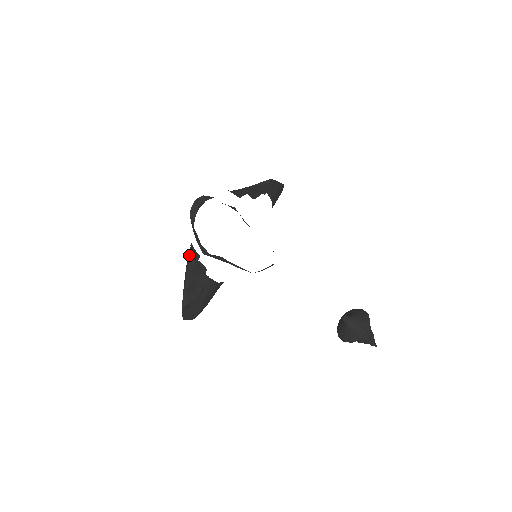
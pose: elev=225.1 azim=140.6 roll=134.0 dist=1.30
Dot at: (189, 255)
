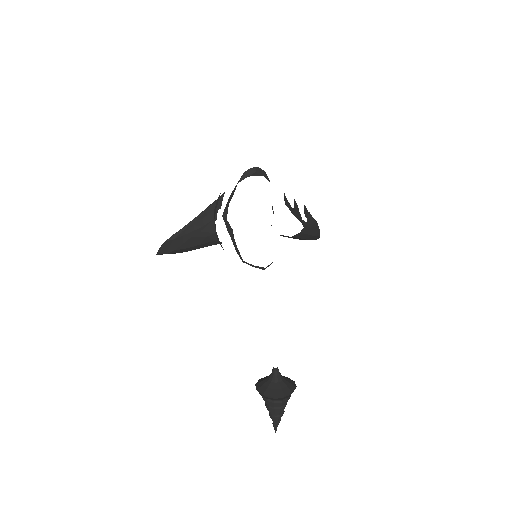
Dot at: (214, 202)
